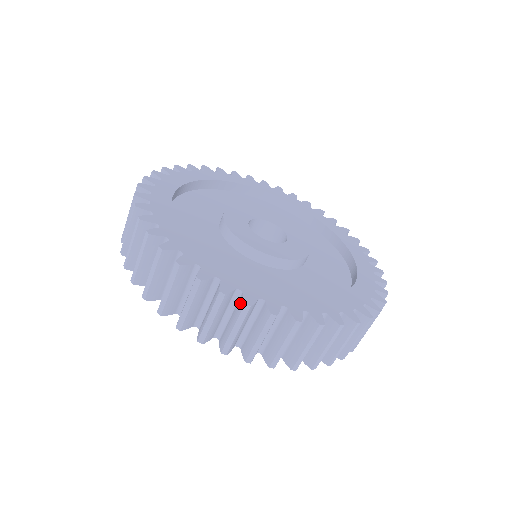
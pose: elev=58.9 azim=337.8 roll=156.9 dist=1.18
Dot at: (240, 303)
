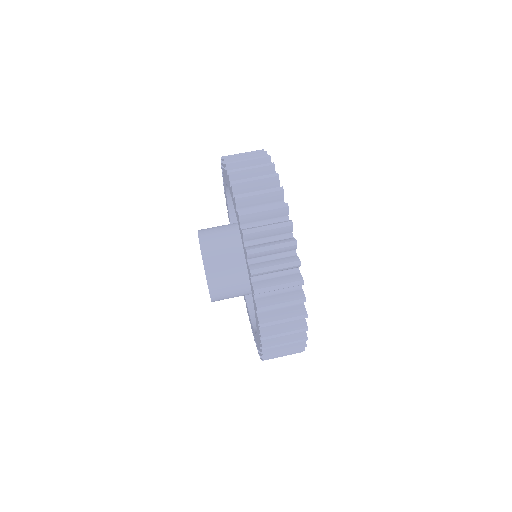
Dot at: (290, 239)
